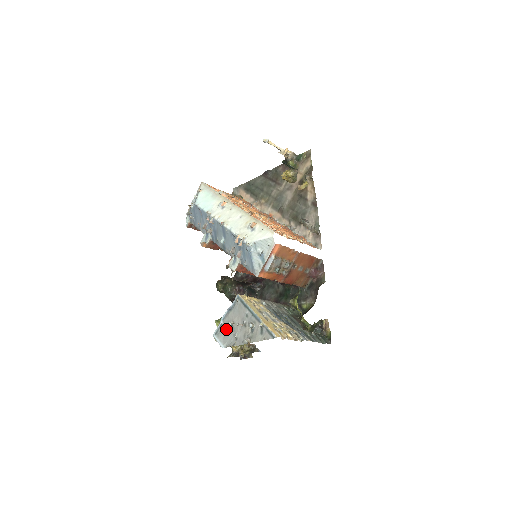
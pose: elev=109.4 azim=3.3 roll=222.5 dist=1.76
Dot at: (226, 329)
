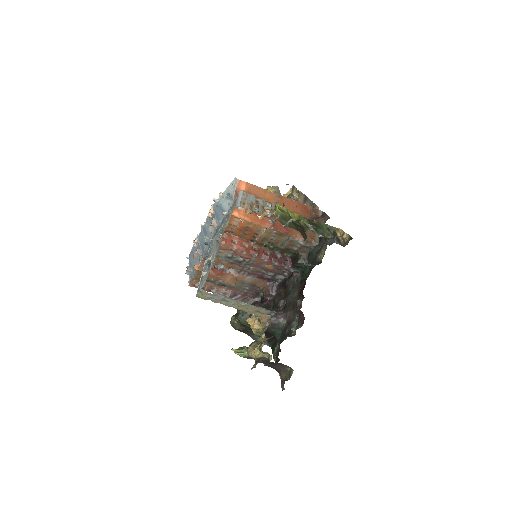
Dot at: (206, 273)
